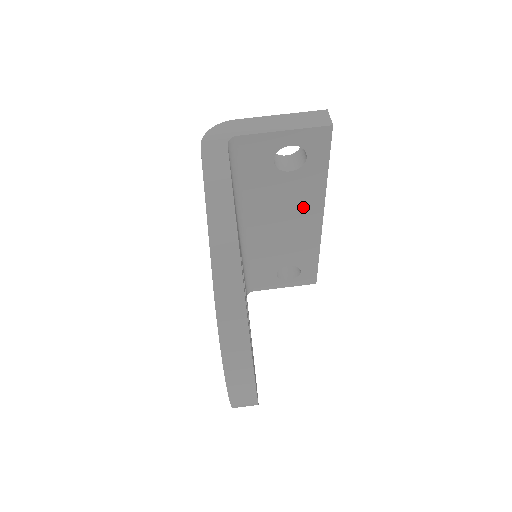
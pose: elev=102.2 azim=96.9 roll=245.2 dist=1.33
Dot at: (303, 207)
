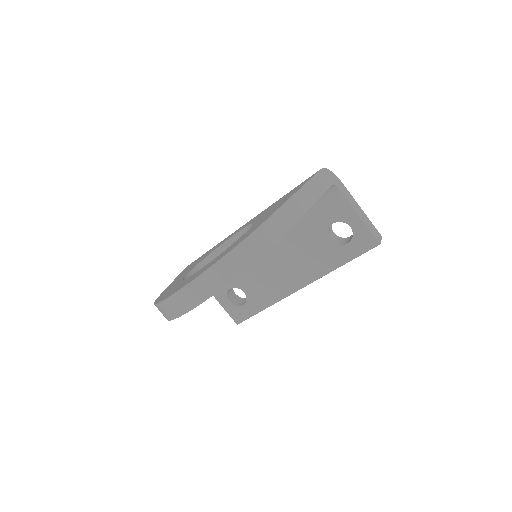
Dot at: (305, 267)
